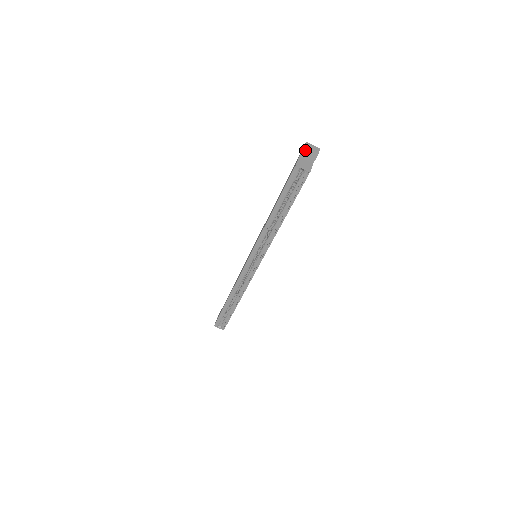
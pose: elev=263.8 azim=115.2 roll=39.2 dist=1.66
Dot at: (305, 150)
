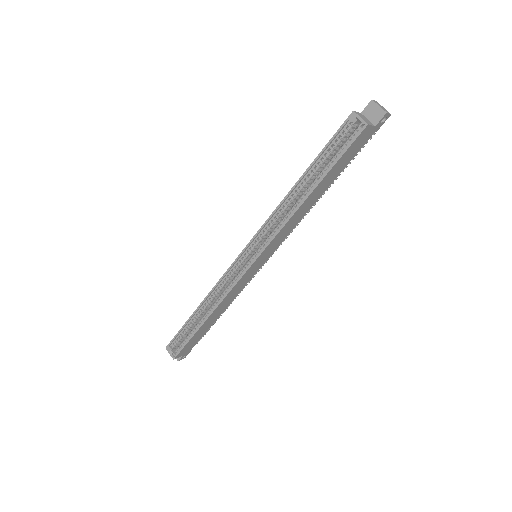
Dot at: (371, 104)
